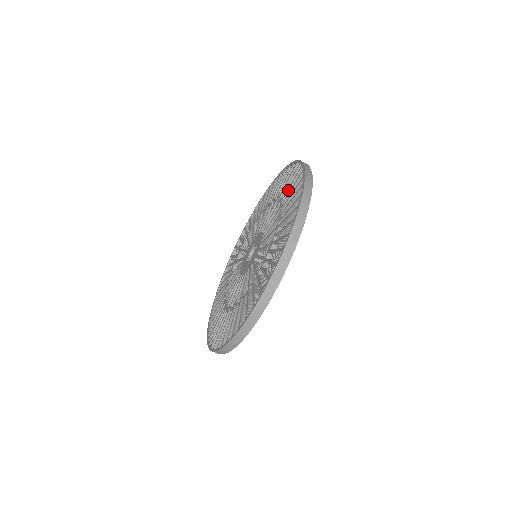
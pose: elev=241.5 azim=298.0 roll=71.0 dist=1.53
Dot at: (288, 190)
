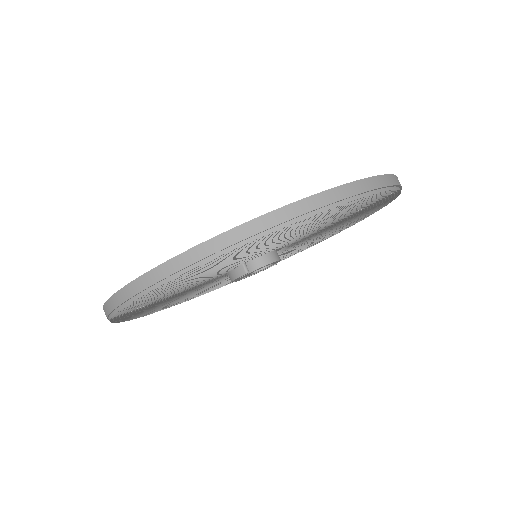
Dot at: occluded
